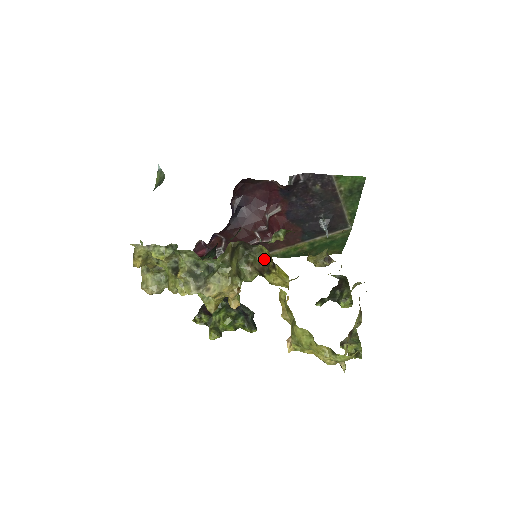
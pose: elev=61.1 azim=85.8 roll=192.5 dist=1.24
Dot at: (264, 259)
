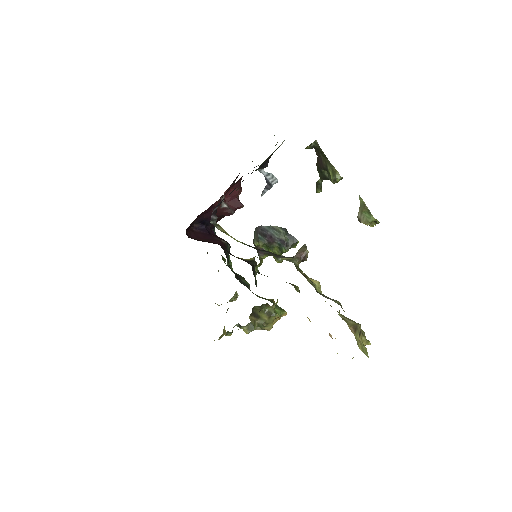
Dot at: occluded
